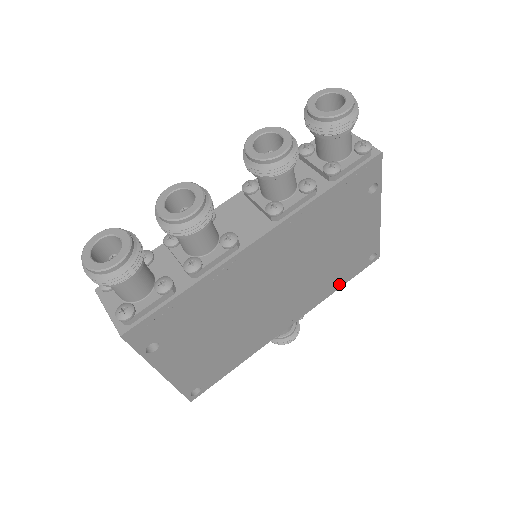
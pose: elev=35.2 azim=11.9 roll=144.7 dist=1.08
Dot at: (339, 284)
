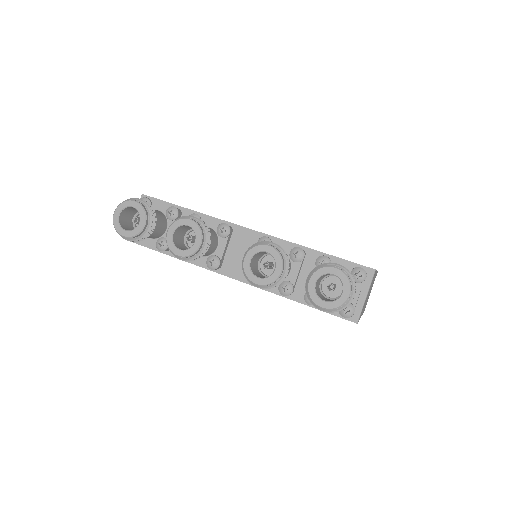
Dot at: occluded
